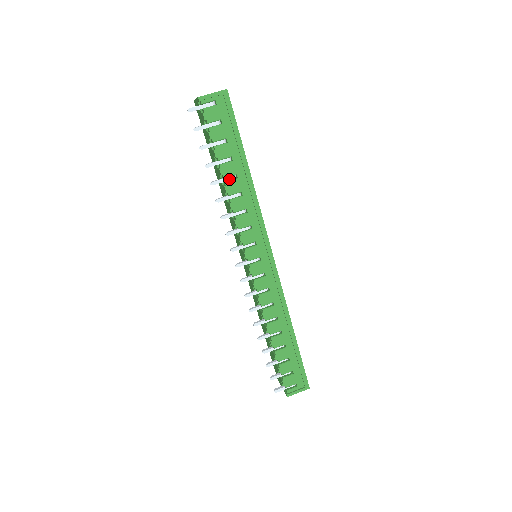
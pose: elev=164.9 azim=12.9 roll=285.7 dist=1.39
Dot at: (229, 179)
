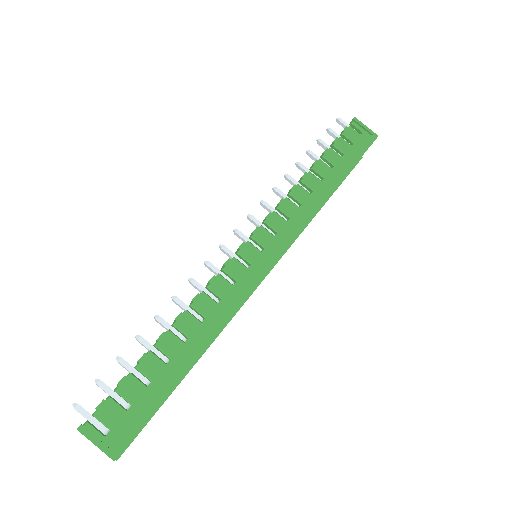
Dot at: (314, 176)
